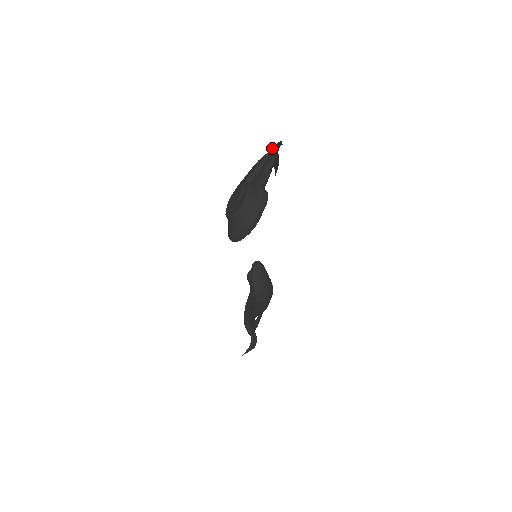
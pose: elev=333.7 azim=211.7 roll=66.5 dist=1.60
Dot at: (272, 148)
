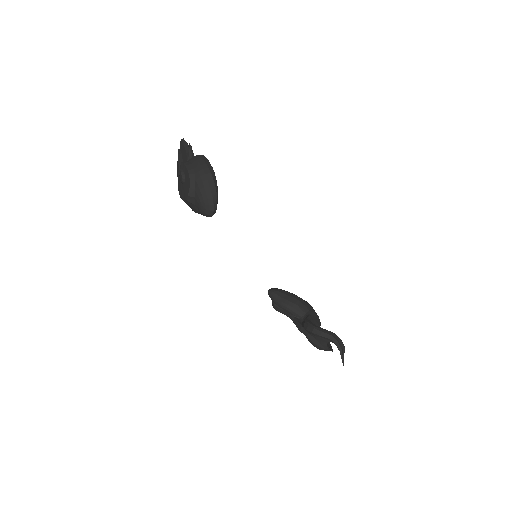
Dot at: occluded
